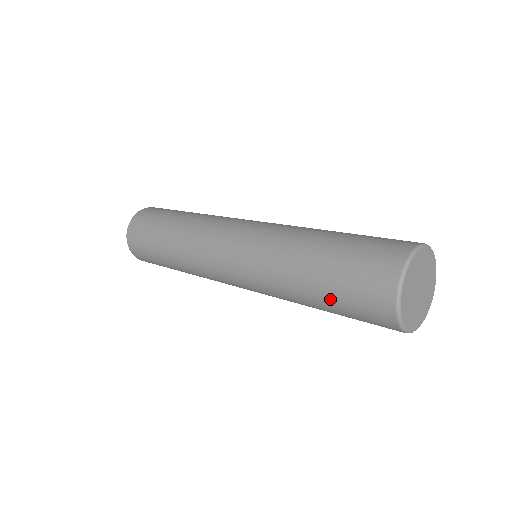
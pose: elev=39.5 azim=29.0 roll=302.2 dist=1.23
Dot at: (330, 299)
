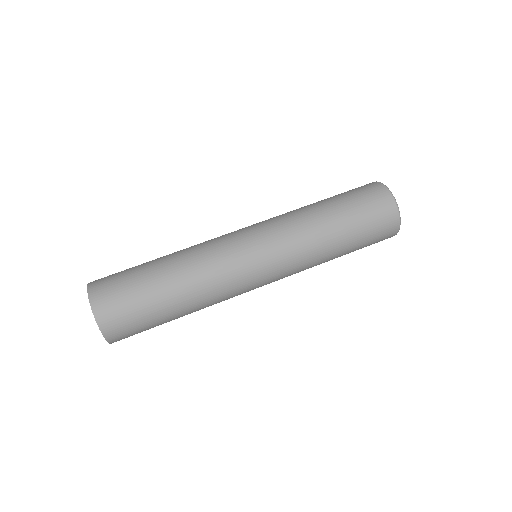
Dot at: (353, 251)
